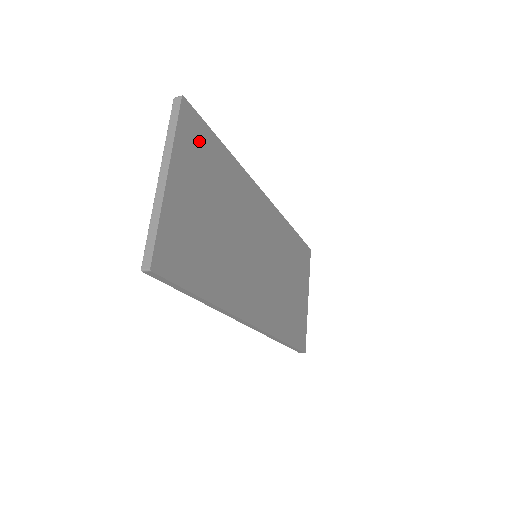
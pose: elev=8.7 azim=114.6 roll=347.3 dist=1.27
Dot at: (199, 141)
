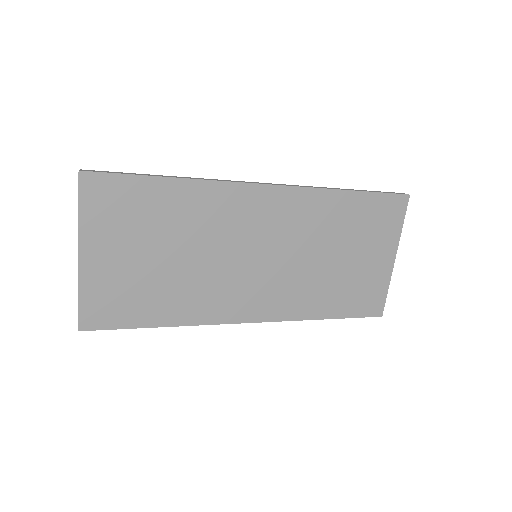
Dot at: (118, 199)
